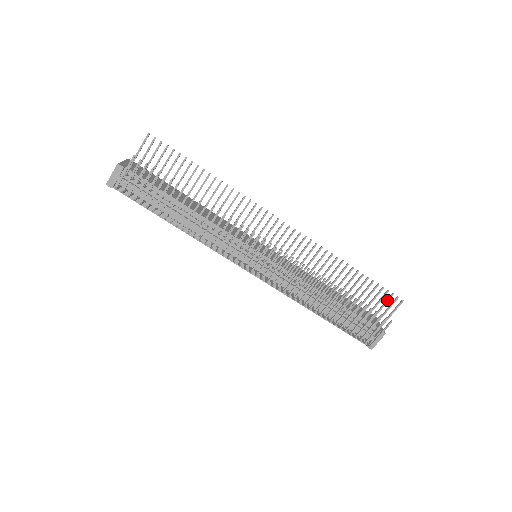
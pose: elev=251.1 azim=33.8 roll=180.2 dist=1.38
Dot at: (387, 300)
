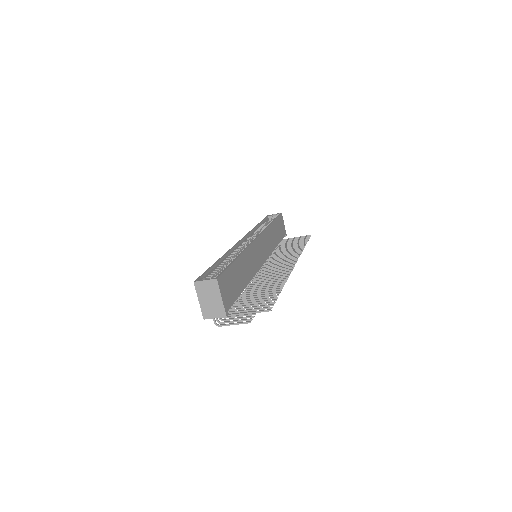
Dot at: occluded
